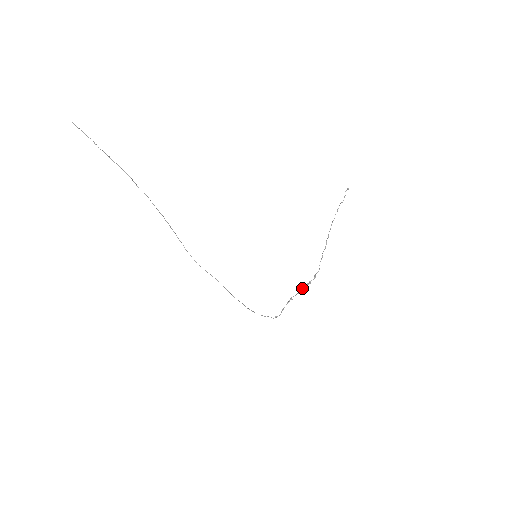
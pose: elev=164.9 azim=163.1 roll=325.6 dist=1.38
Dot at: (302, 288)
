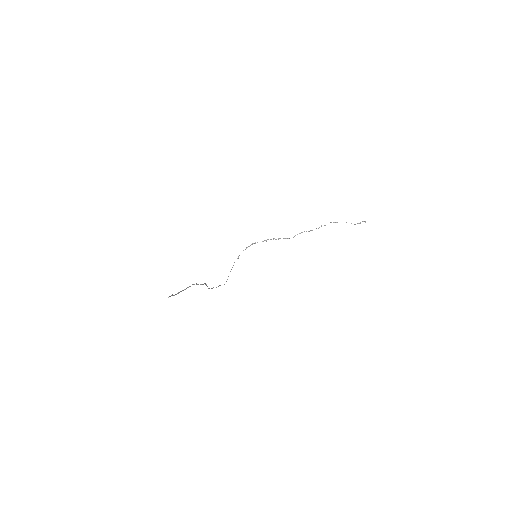
Dot at: occluded
